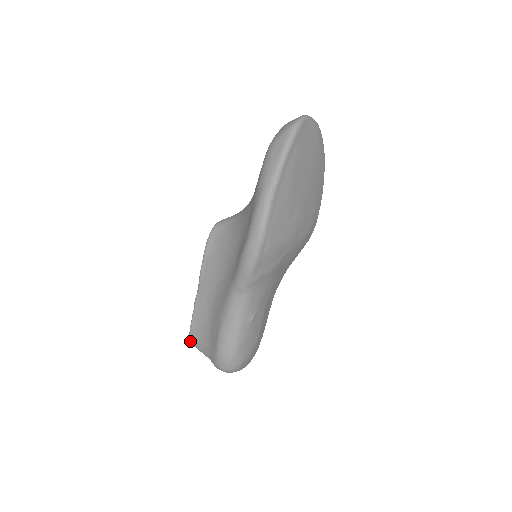
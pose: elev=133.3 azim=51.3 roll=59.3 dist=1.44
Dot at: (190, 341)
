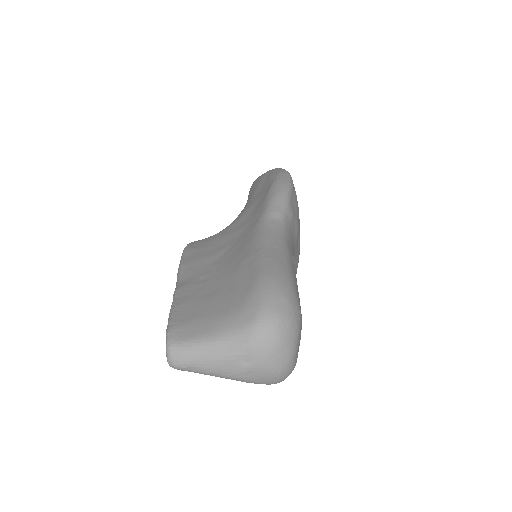
Dot at: (170, 339)
